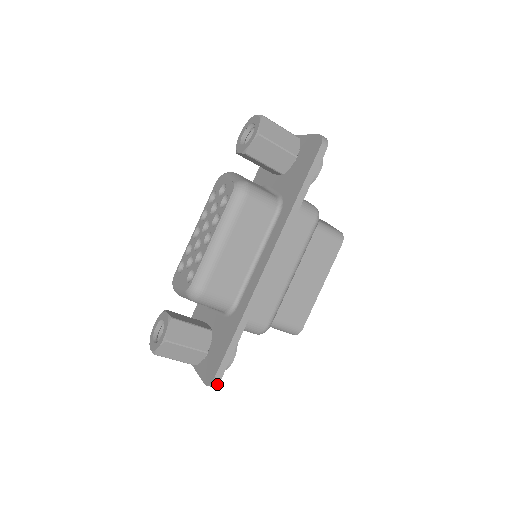
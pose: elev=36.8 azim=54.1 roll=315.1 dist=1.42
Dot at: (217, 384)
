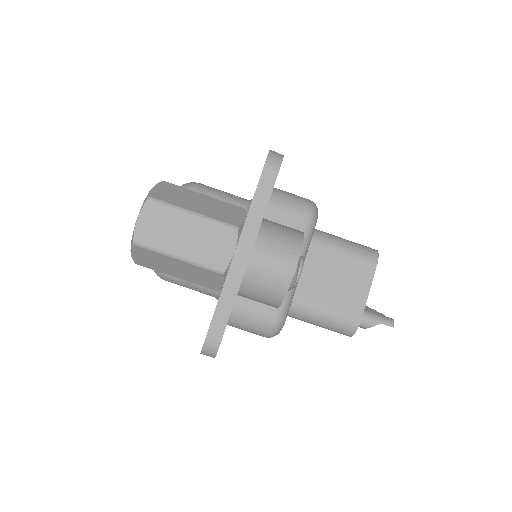
Dot at: (281, 156)
